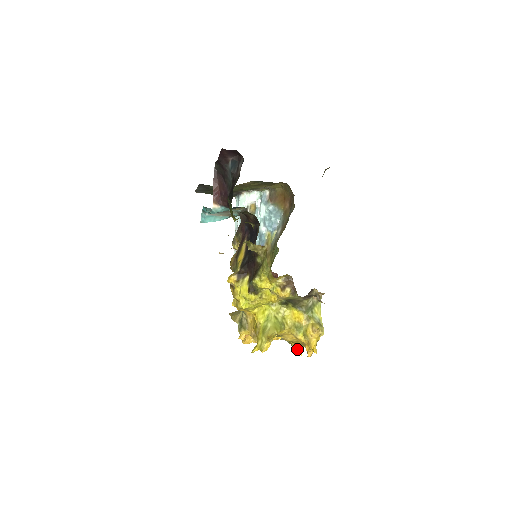
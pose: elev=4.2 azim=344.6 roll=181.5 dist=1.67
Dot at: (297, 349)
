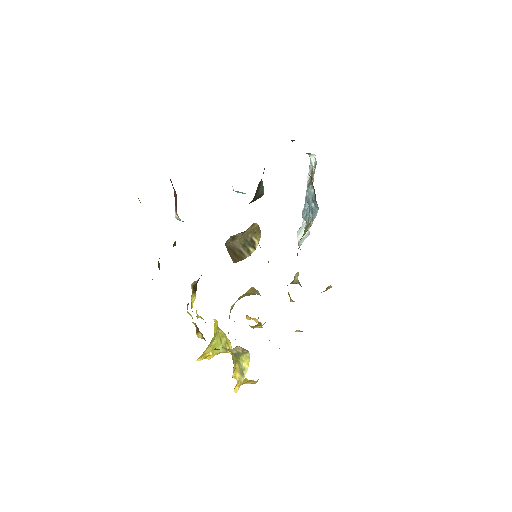
Dot at: occluded
